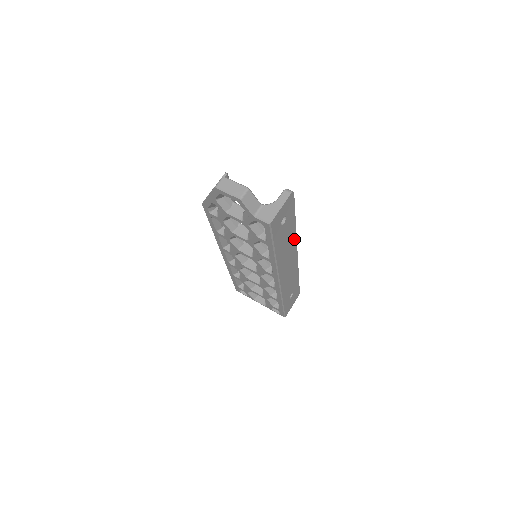
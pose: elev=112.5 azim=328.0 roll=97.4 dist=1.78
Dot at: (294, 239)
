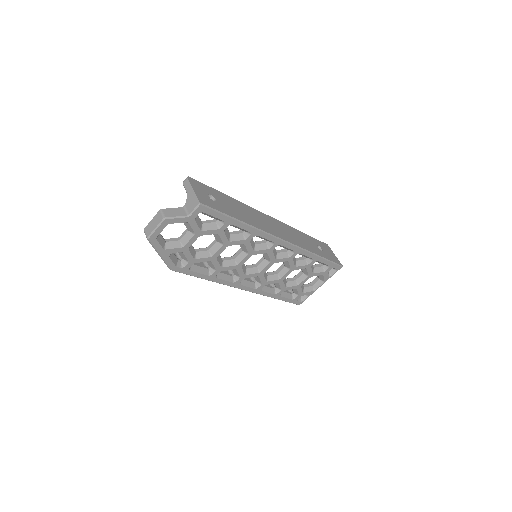
Dot at: (248, 208)
